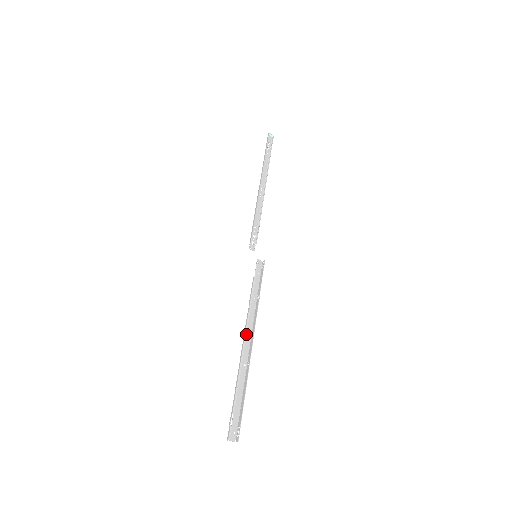
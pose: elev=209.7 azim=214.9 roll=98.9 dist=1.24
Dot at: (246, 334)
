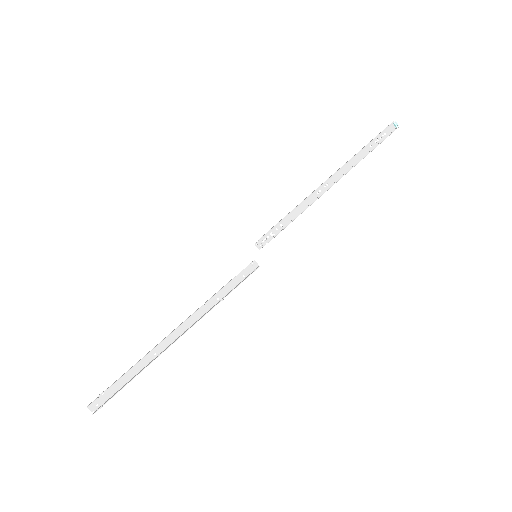
Dot at: (179, 327)
